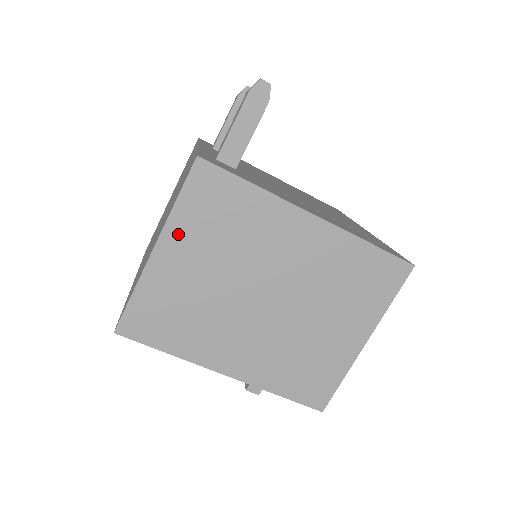
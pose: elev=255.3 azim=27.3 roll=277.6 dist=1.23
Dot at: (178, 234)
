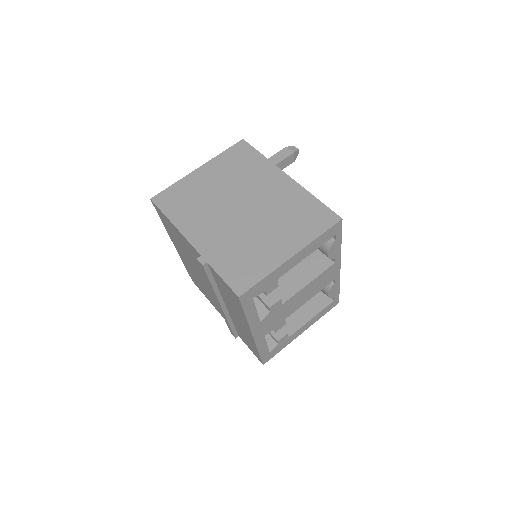
Dot at: (214, 165)
